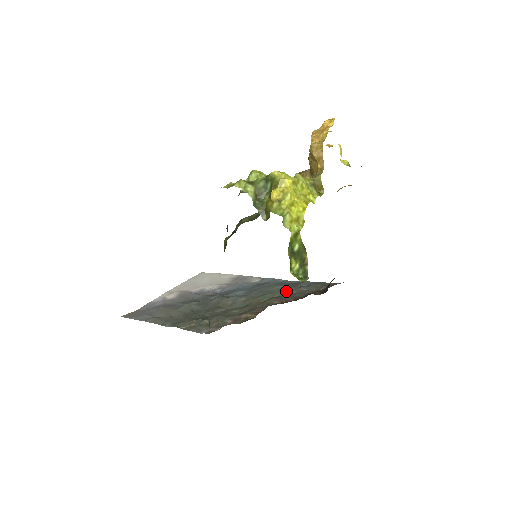
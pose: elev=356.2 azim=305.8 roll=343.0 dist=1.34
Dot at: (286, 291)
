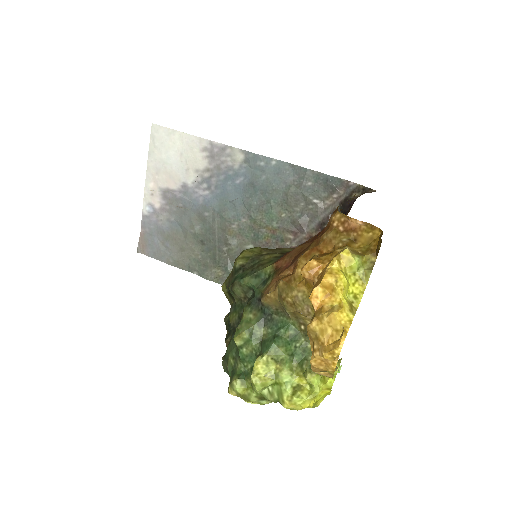
Dot at: (292, 205)
